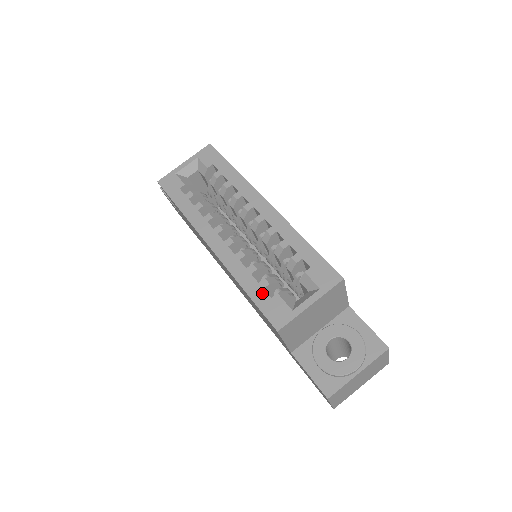
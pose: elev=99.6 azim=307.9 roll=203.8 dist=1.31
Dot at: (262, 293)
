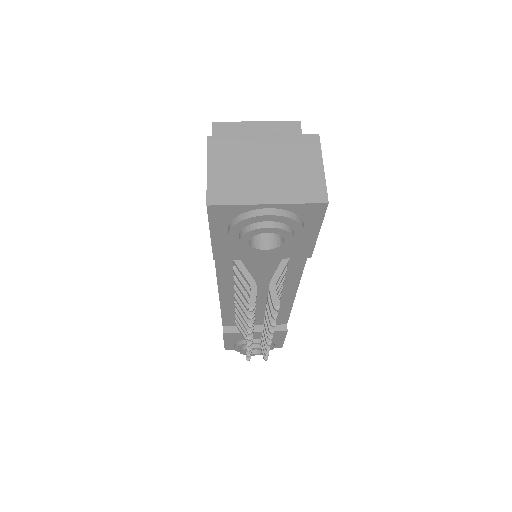
Dot at: occluded
